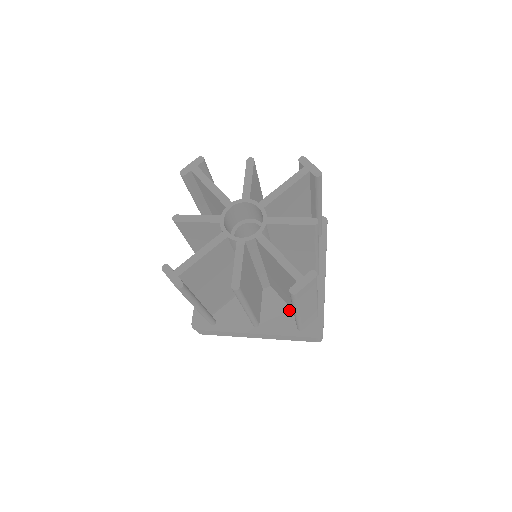
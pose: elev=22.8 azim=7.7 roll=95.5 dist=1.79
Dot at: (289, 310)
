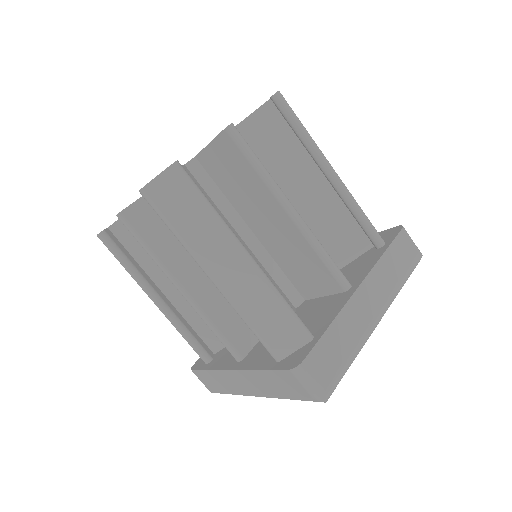
Dot at: (353, 262)
